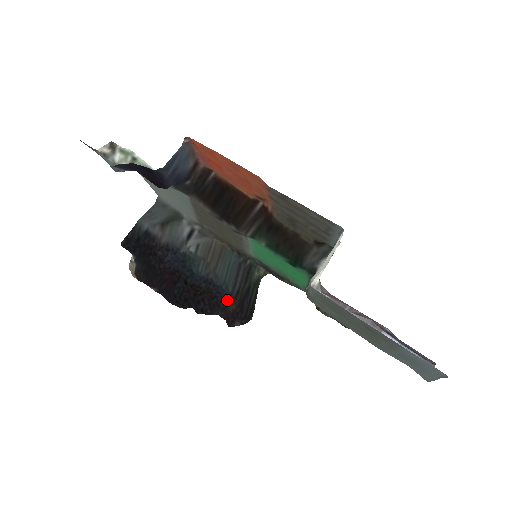
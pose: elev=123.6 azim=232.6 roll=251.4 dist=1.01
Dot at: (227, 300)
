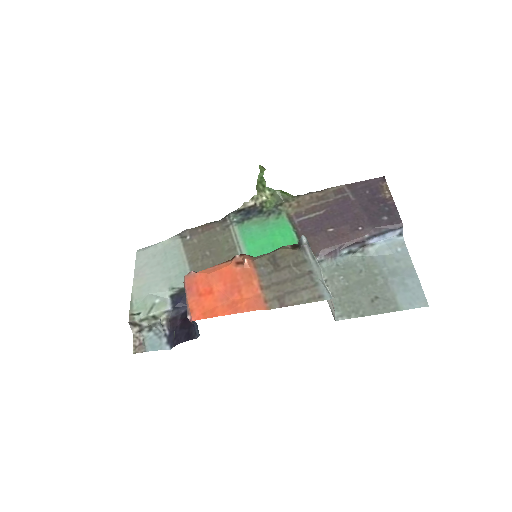
Dot at: occluded
